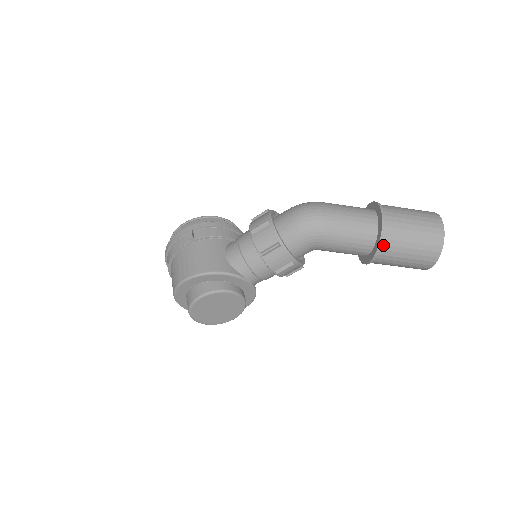
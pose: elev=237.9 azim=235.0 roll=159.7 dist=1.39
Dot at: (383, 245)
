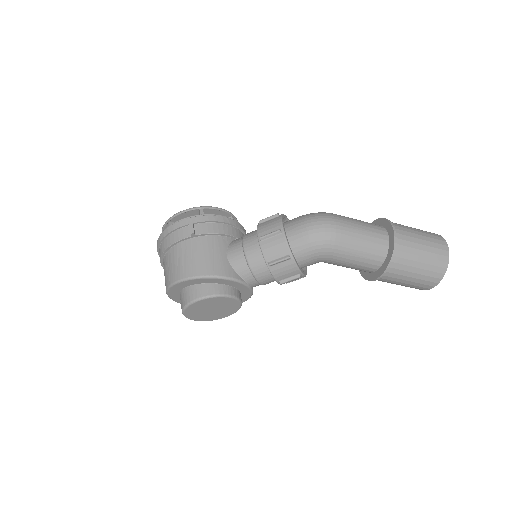
Dot at: (390, 268)
